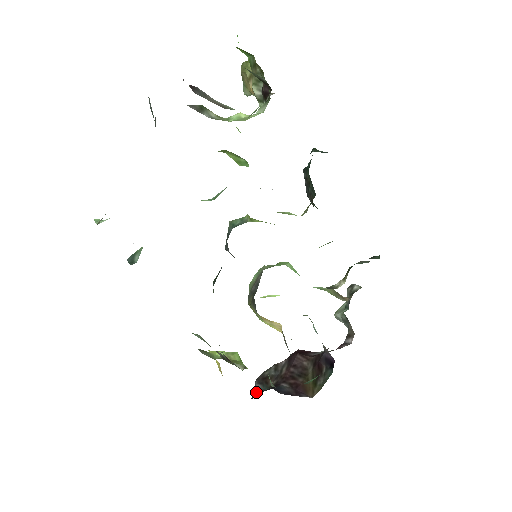
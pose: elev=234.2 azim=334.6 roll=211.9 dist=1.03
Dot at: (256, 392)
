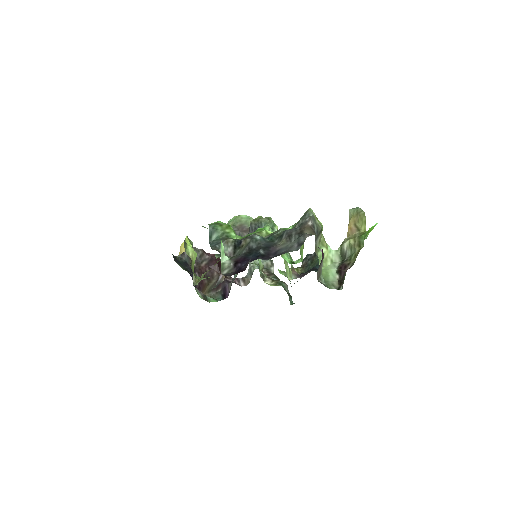
Dot at: (182, 256)
